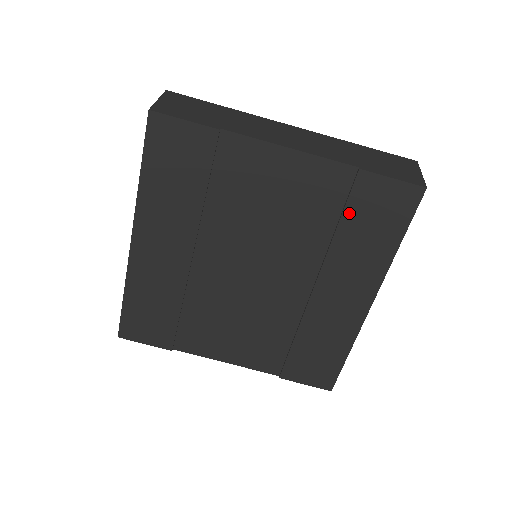
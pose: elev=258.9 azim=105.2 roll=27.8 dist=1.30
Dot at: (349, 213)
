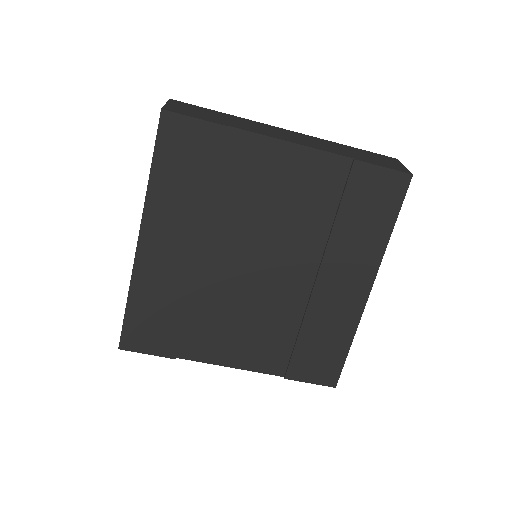
Dot at: (347, 202)
